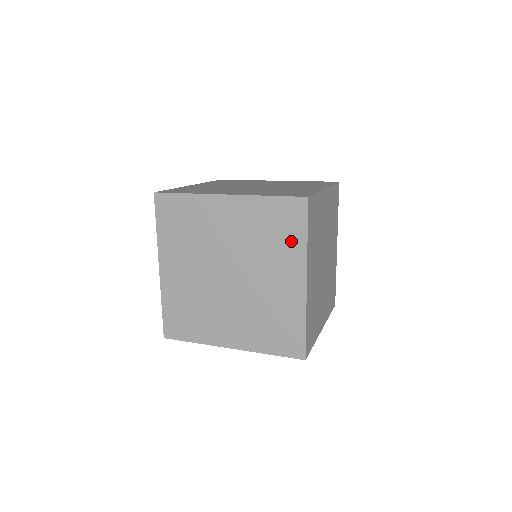
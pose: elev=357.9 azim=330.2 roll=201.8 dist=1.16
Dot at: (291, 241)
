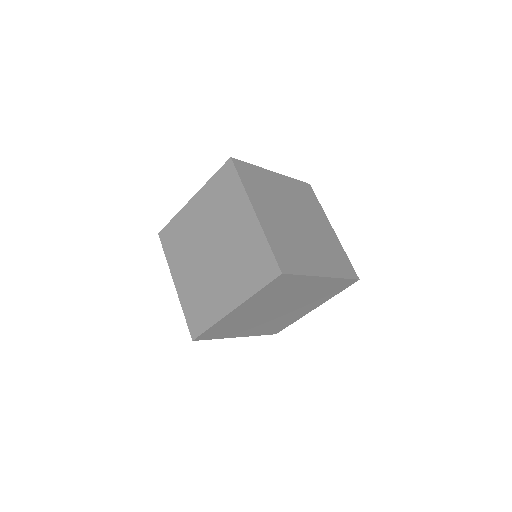
Dot at: (251, 281)
